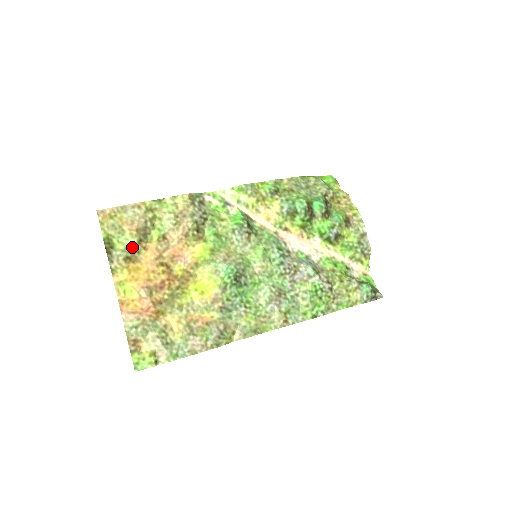
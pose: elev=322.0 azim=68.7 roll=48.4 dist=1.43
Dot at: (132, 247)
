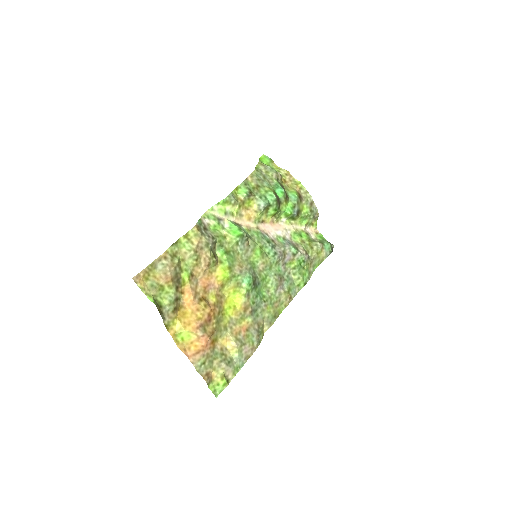
Dot at: (174, 297)
